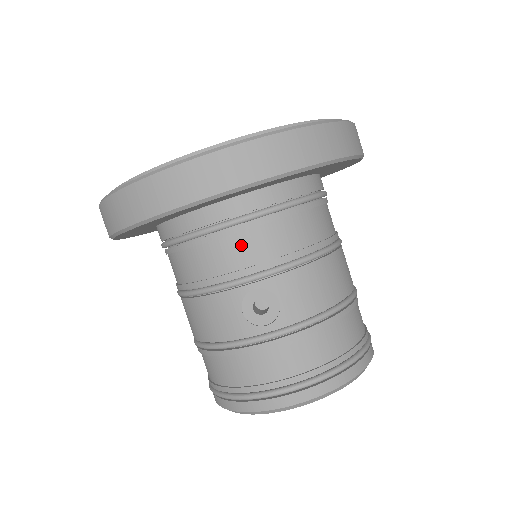
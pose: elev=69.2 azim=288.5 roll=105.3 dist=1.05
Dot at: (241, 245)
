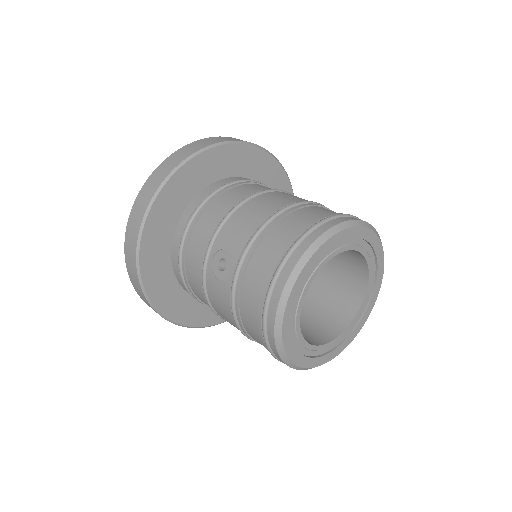
Dot at: (193, 247)
